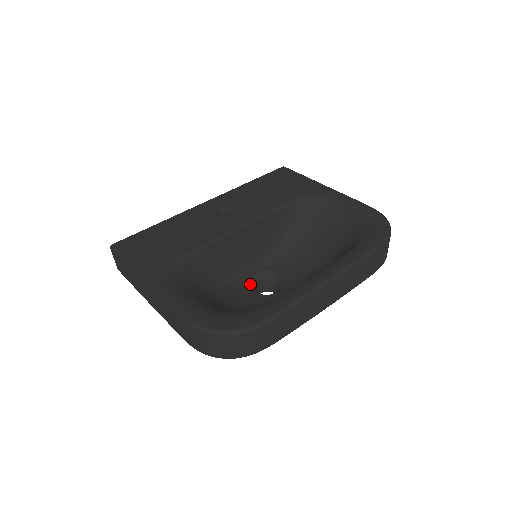
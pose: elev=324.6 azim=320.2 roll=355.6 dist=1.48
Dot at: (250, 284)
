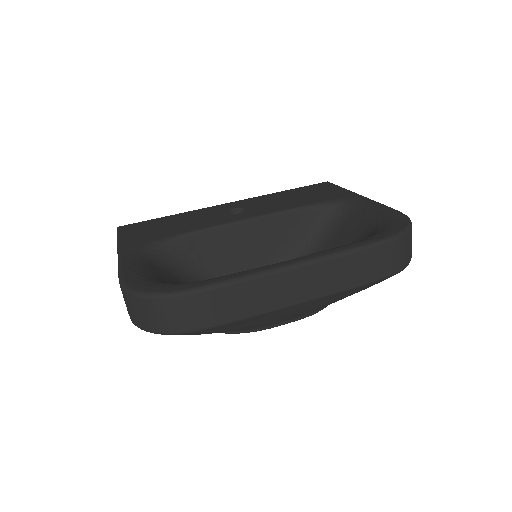
Dot at: occluded
